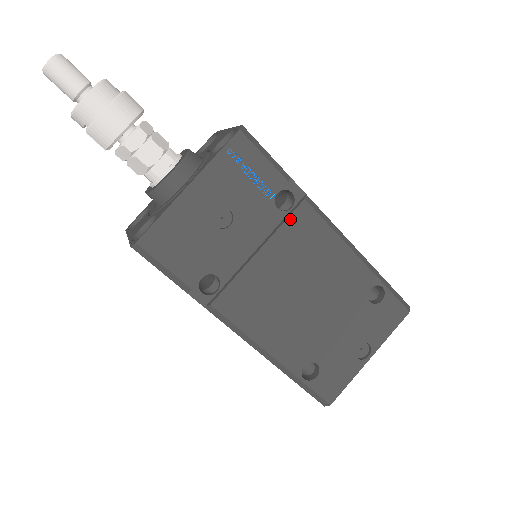
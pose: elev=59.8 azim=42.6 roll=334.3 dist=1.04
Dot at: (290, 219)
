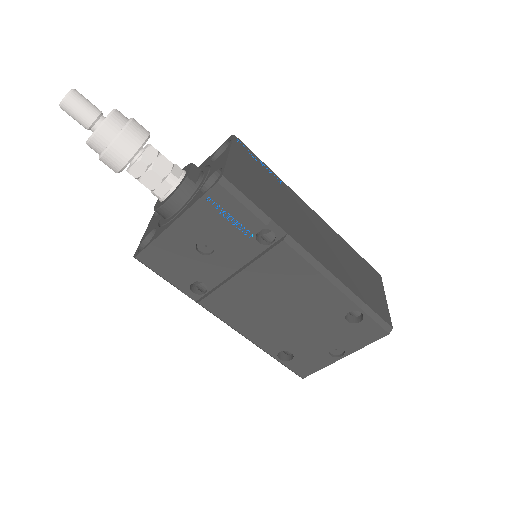
Dot at: (268, 254)
